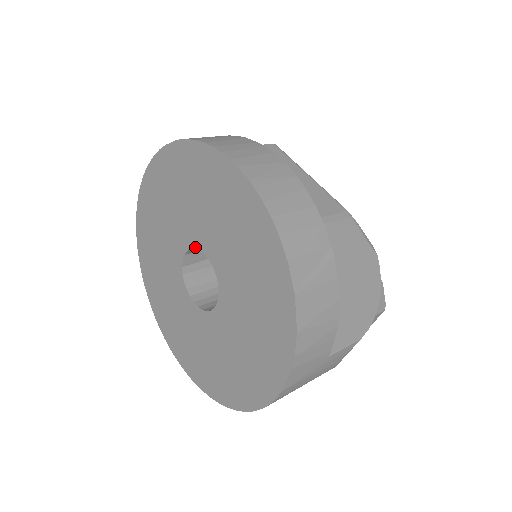
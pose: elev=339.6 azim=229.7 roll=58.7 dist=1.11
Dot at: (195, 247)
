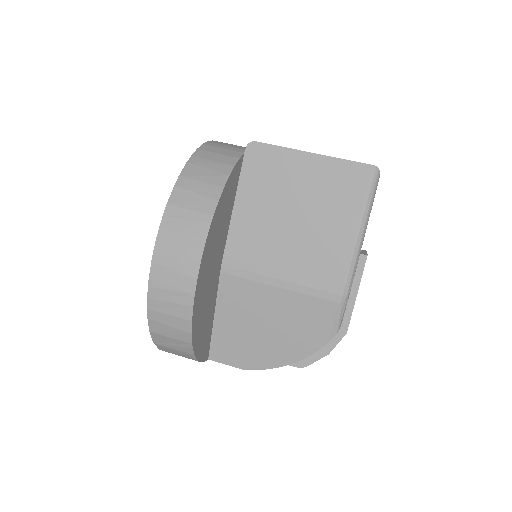
Dot at: occluded
